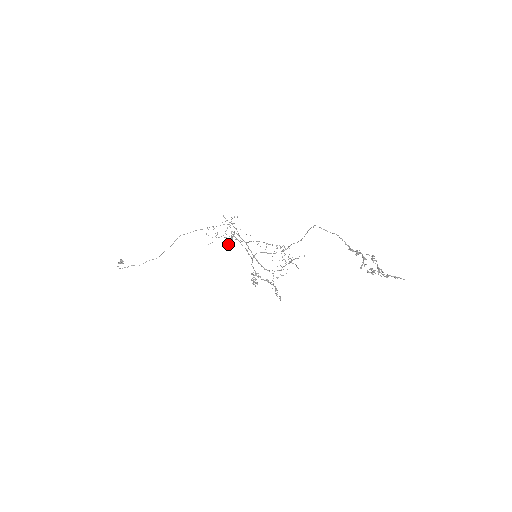
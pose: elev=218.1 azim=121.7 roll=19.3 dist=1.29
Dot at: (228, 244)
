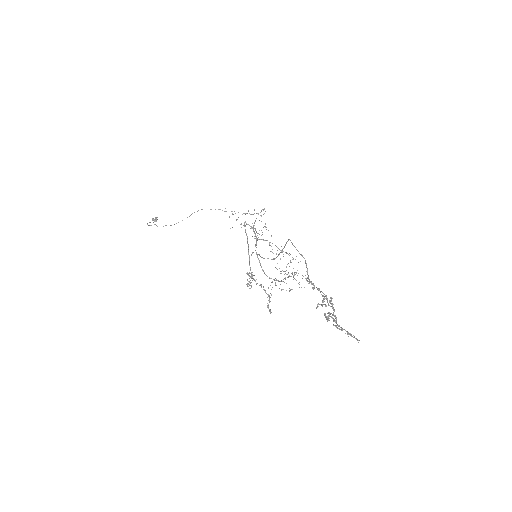
Dot at: occluded
